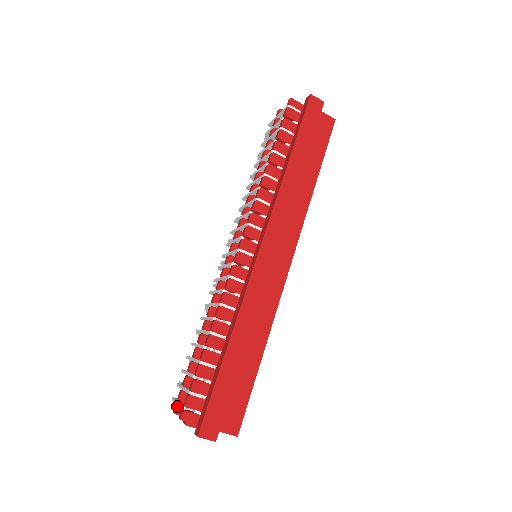
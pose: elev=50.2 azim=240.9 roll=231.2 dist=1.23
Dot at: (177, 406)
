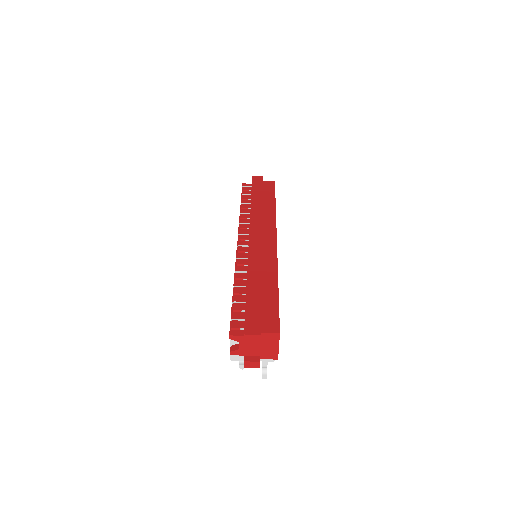
Dot at: (231, 347)
